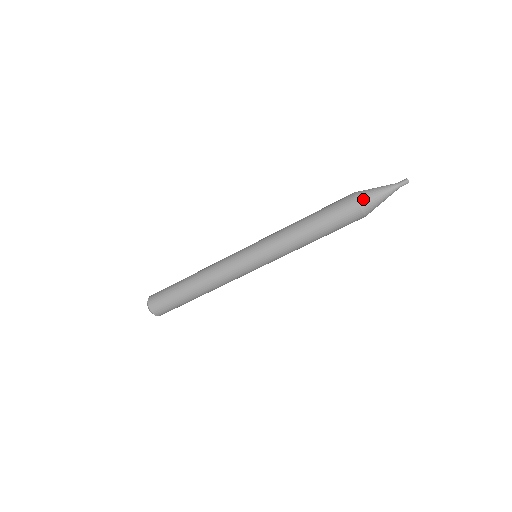
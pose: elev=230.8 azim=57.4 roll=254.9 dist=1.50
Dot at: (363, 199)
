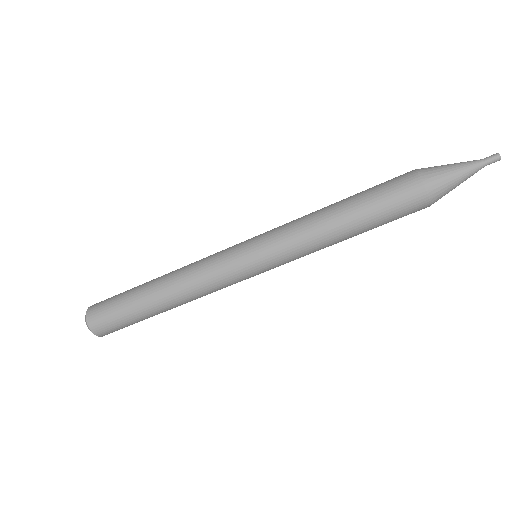
Dot at: (435, 190)
